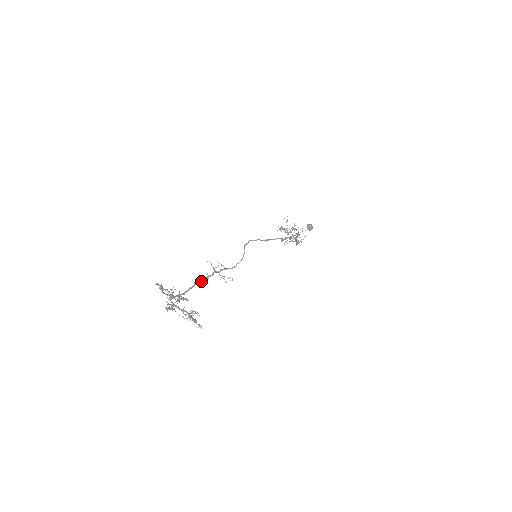
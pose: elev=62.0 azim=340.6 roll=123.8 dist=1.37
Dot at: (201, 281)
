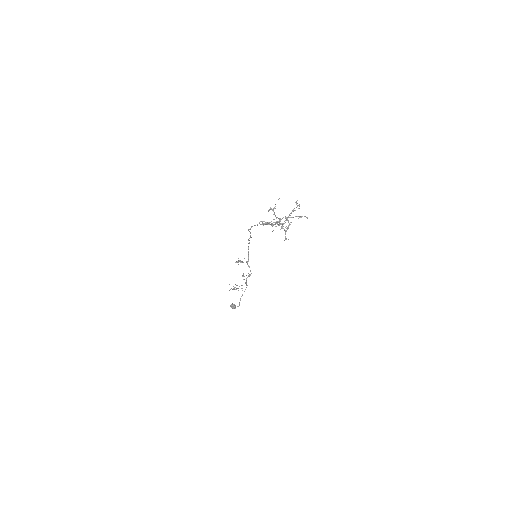
Dot at: (271, 225)
